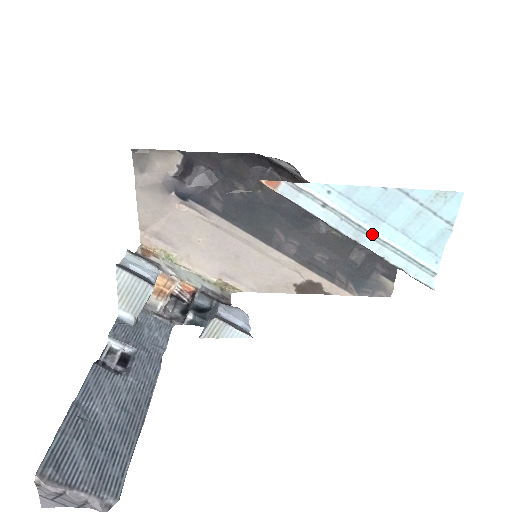
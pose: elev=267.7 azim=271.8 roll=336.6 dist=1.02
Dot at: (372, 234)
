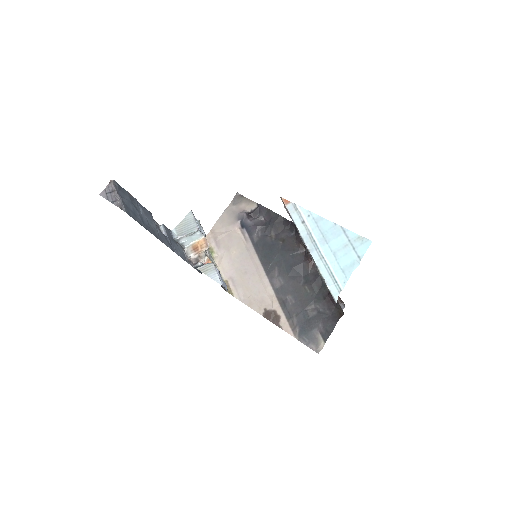
Dot at: (318, 249)
